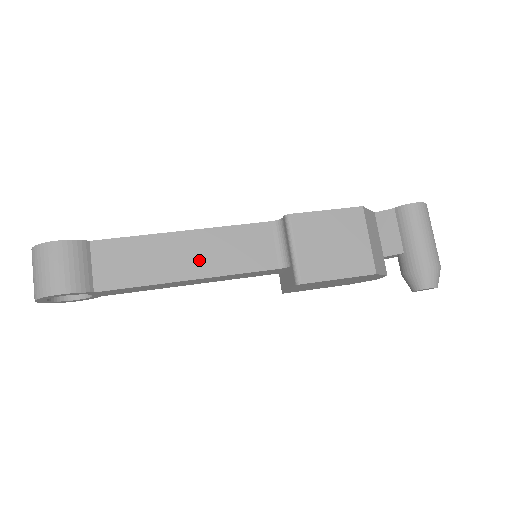
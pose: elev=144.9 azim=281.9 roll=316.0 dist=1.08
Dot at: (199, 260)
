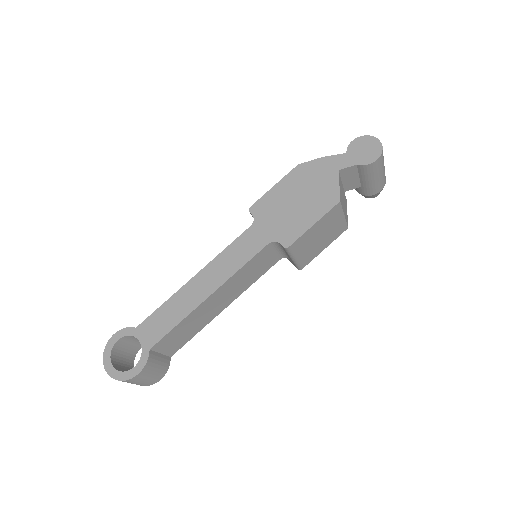
Dot at: (227, 298)
